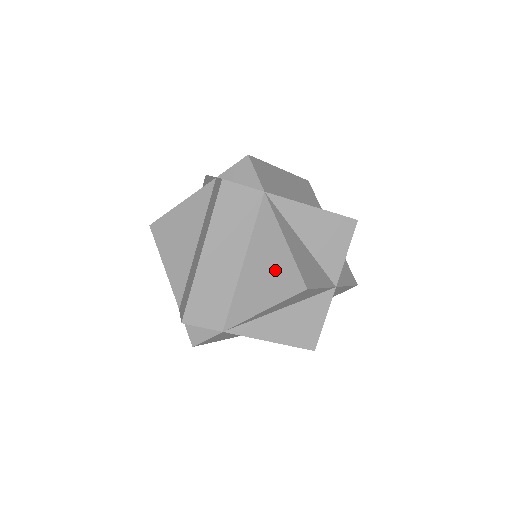
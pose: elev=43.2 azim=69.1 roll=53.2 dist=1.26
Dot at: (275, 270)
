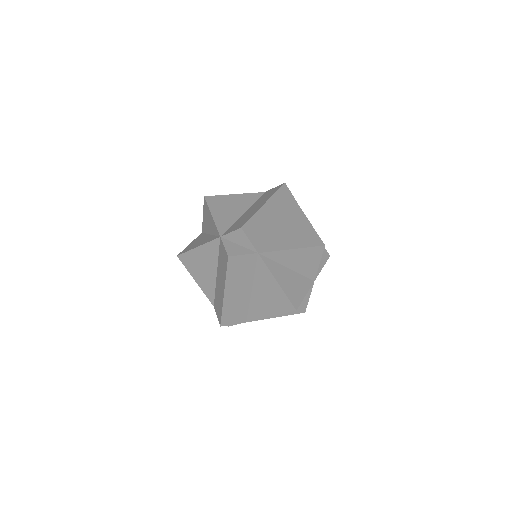
Dot at: (303, 234)
